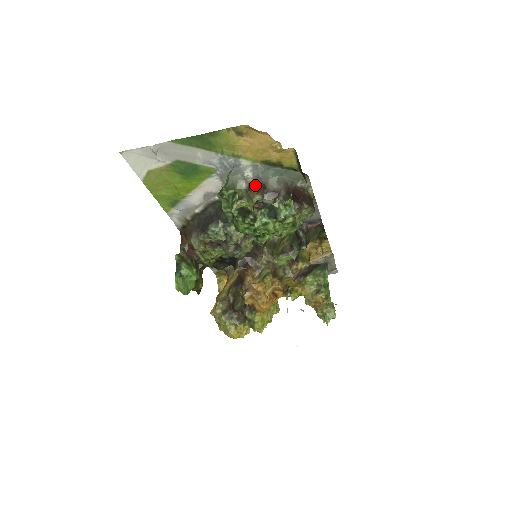
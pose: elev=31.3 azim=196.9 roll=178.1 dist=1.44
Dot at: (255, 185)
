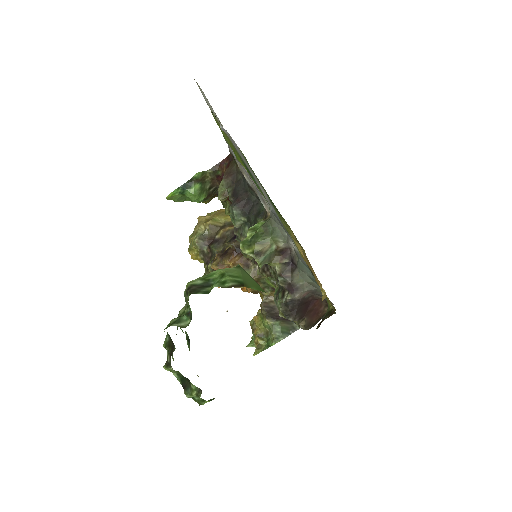
Dot at: (291, 255)
